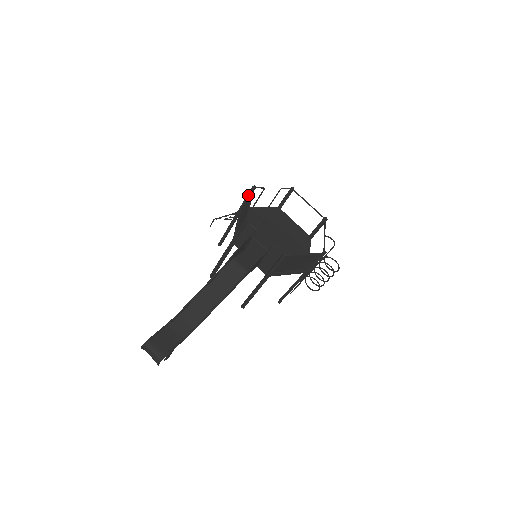
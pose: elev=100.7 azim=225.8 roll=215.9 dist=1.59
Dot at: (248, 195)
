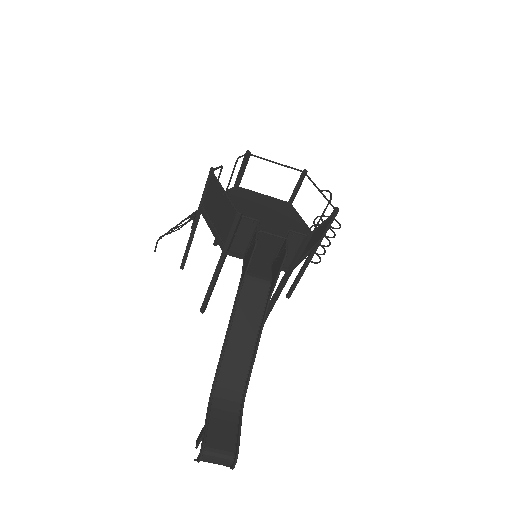
Dot at: (207, 184)
